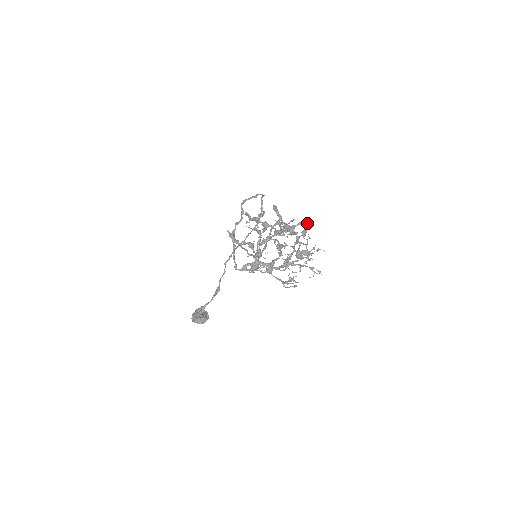
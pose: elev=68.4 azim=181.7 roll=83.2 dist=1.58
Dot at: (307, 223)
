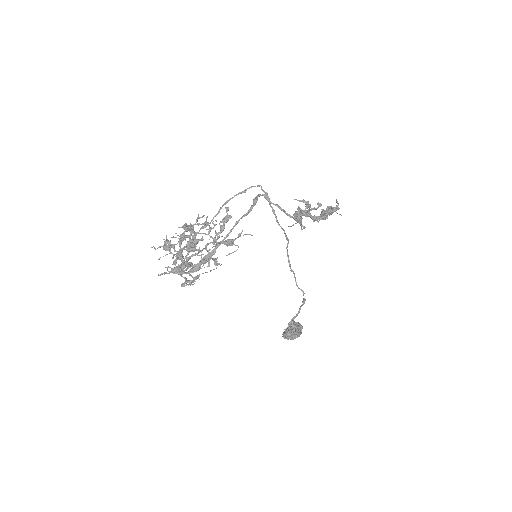
Dot at: (226, 207)
